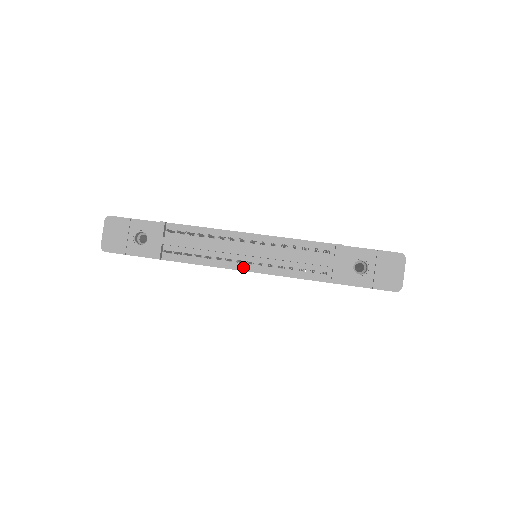
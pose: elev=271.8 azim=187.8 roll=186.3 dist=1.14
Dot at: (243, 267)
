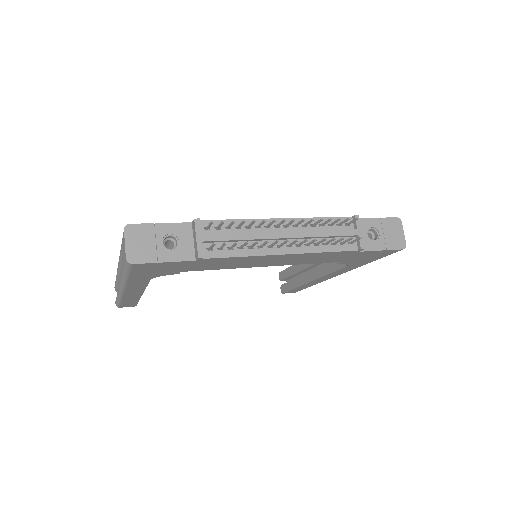
Dot at: (284, 251)
